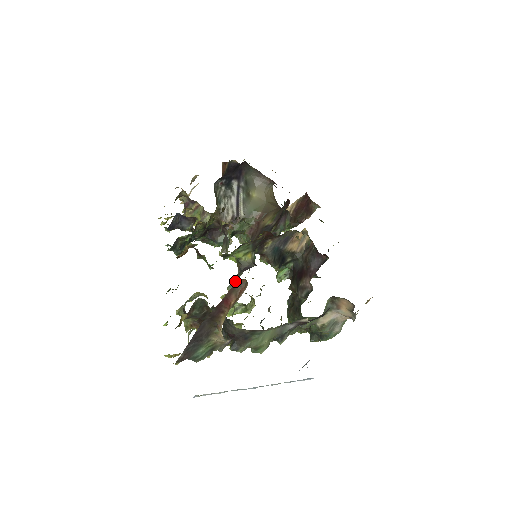
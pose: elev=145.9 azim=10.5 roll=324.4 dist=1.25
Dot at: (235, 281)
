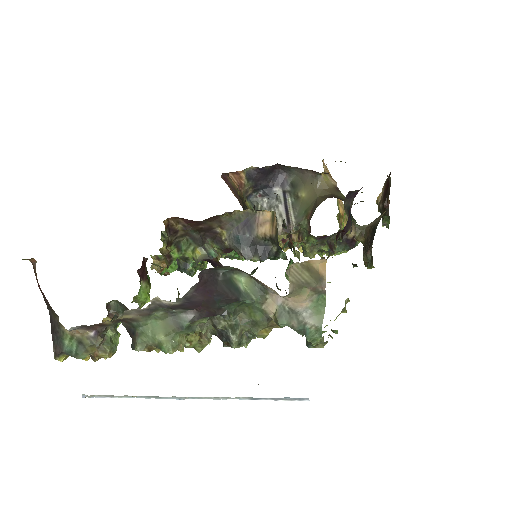
Dot at: occluded
